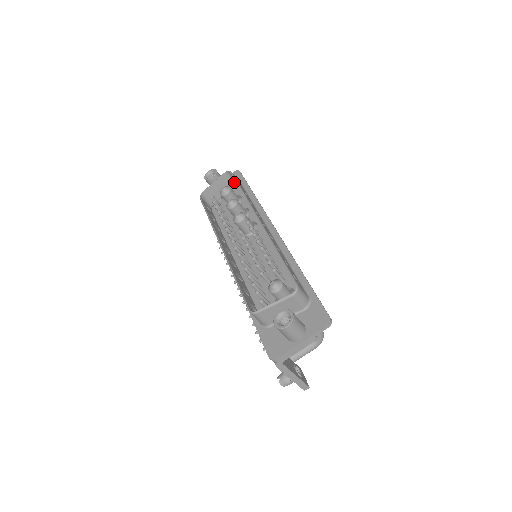
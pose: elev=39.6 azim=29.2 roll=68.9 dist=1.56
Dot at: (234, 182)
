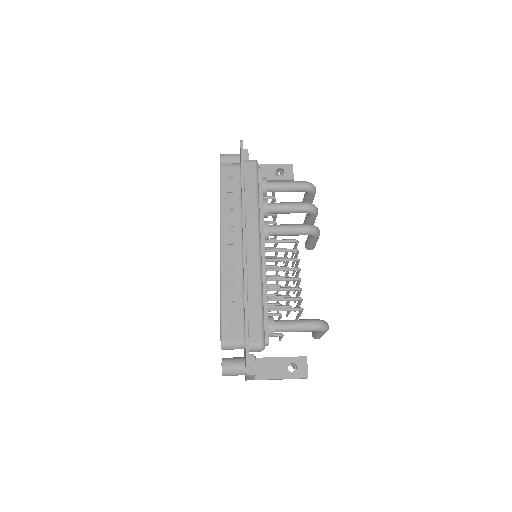
Dot at: occluded
